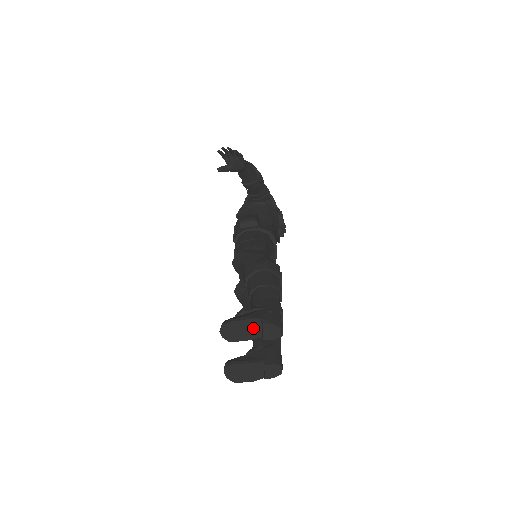
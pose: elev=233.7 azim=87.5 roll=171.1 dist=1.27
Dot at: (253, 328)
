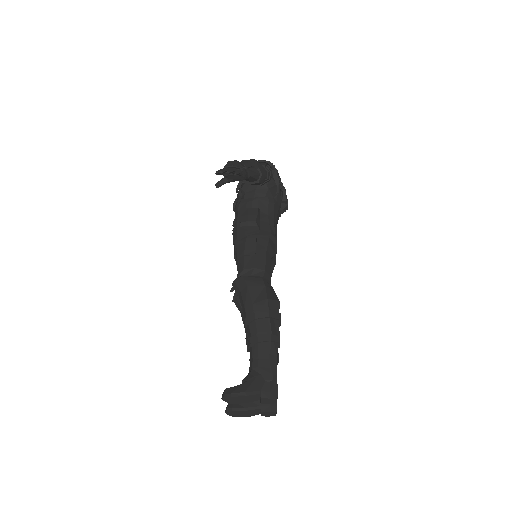
Dot at: (252, 398)
